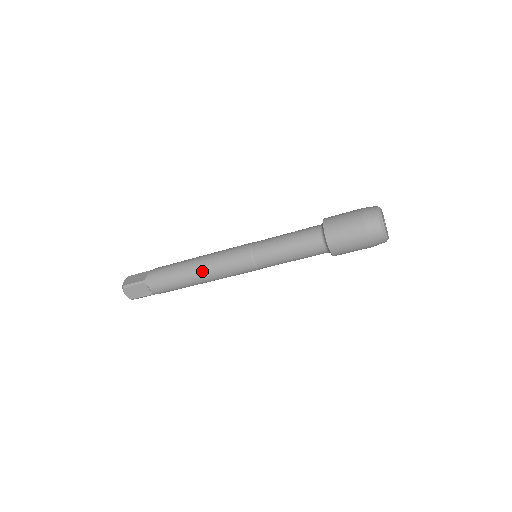
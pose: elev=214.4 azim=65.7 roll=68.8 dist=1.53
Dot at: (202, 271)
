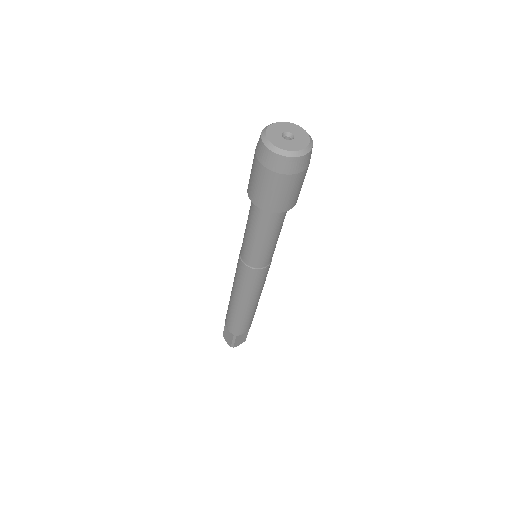
Dot at: (232, 291)
